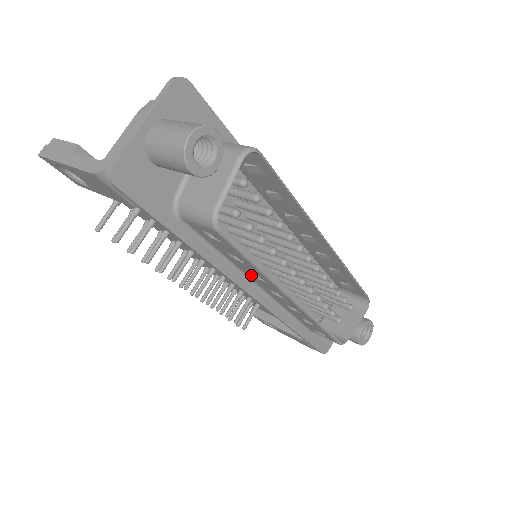
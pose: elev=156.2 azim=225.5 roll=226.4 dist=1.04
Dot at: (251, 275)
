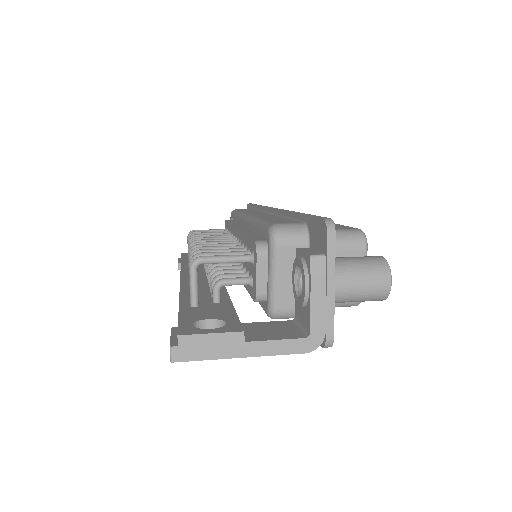
Dot at: occluded
